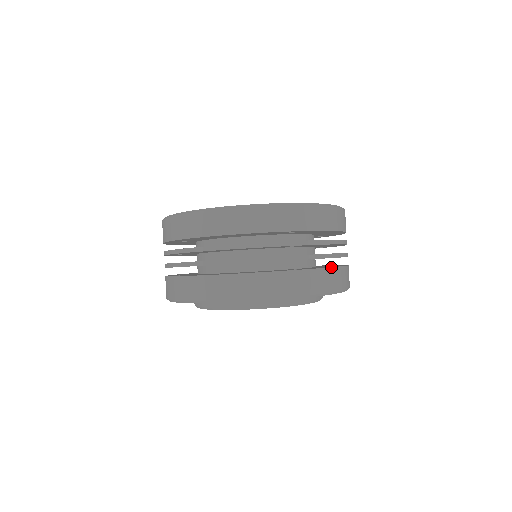
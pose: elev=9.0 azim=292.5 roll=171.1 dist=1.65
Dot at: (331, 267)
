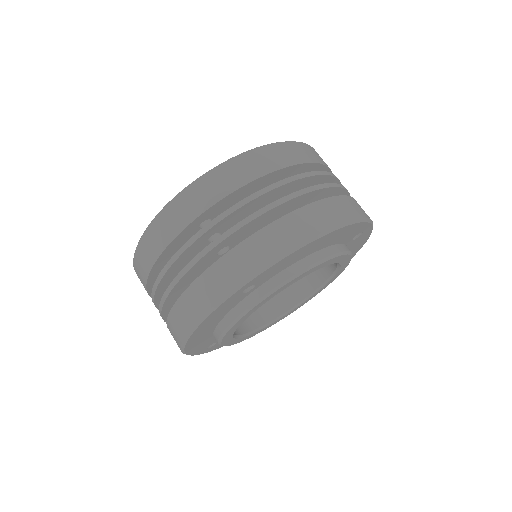
Dot at: (266, 226)
